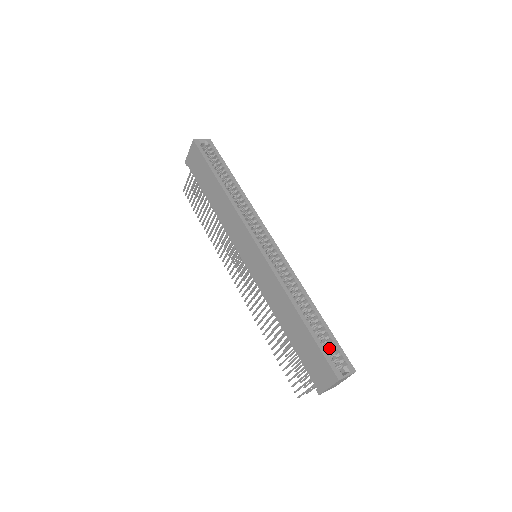
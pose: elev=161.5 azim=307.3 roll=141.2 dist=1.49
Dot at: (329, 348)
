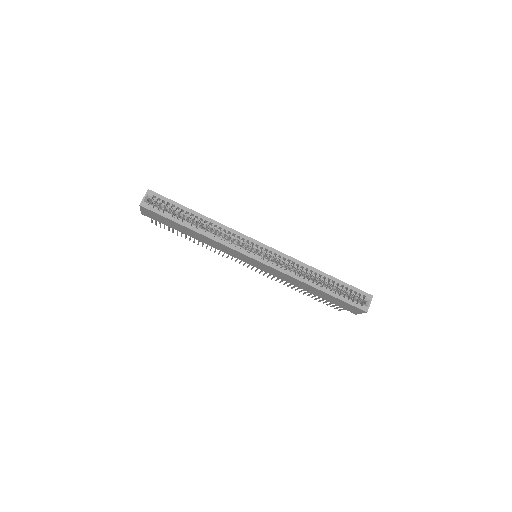
Dot at: occluded
